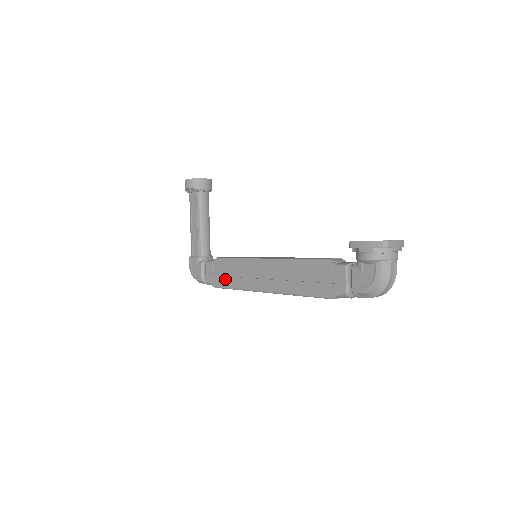
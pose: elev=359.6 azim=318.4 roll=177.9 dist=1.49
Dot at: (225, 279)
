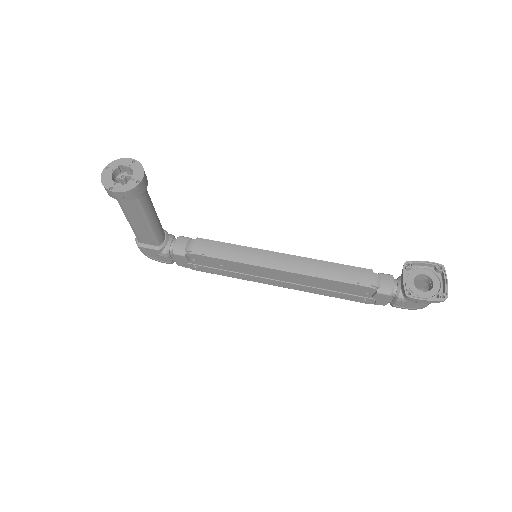
Dot at: (213, 270)
